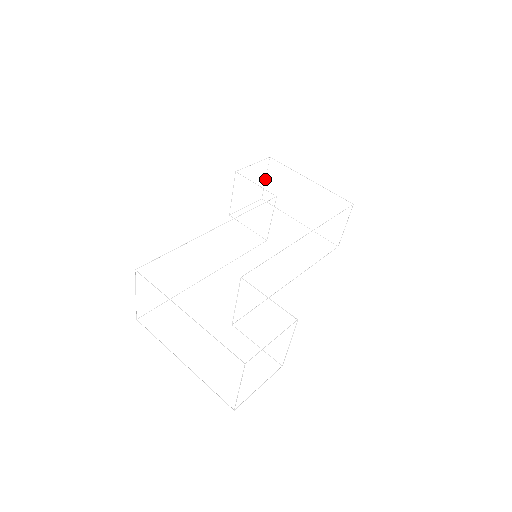
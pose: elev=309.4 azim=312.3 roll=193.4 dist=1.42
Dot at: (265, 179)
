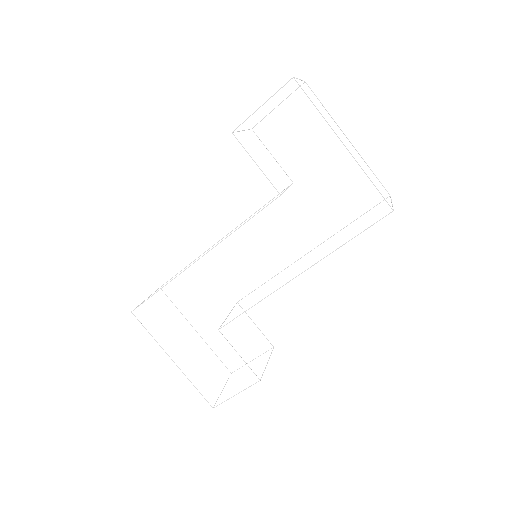
Dot at: (299, 79)
